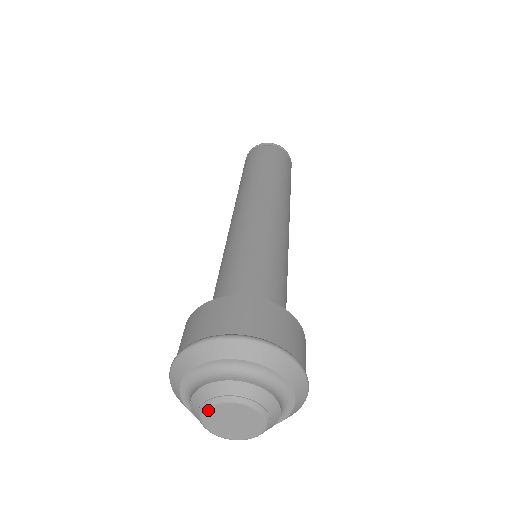
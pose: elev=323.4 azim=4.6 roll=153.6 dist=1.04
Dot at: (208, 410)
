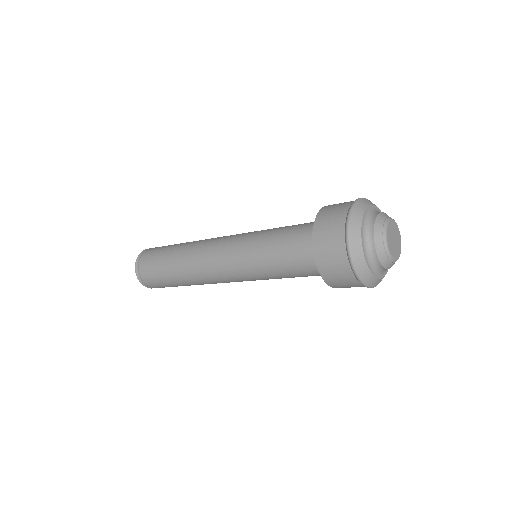
Dot at: (391, 221)
